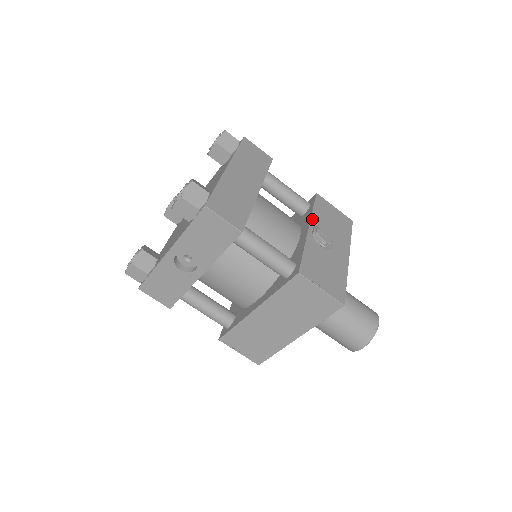
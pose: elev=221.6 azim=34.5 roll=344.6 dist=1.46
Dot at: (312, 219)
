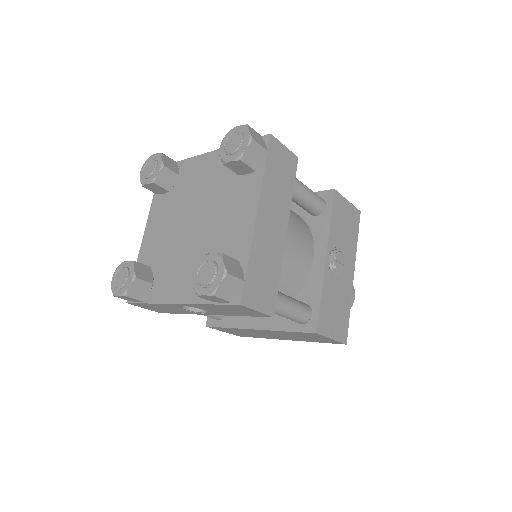
Dot at: (329, 240)
